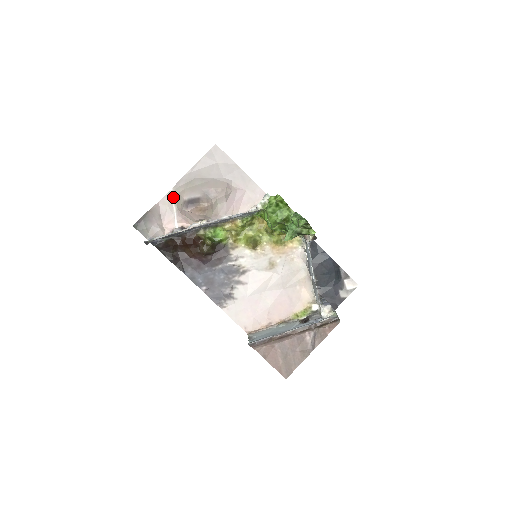
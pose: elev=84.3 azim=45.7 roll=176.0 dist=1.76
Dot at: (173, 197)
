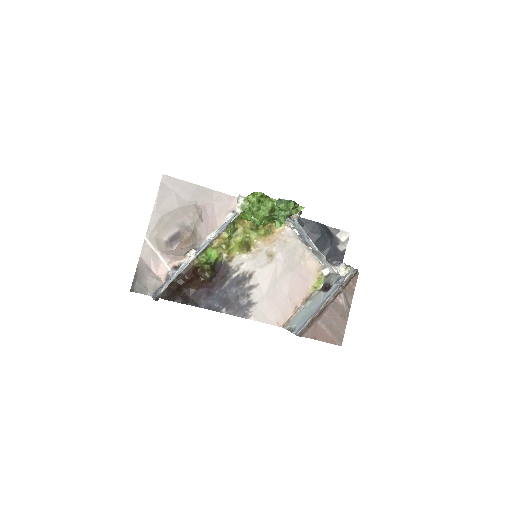
Dot at: (151, 244)
